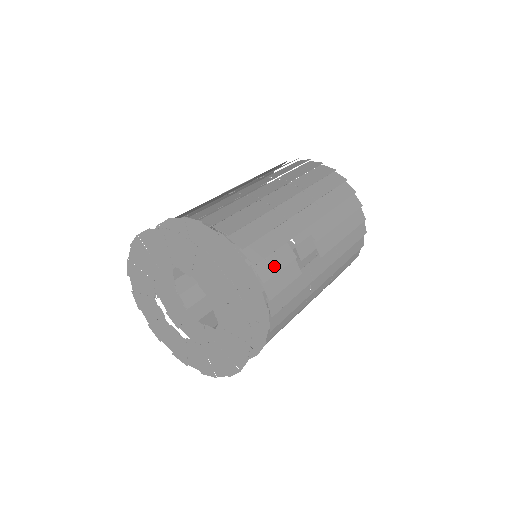
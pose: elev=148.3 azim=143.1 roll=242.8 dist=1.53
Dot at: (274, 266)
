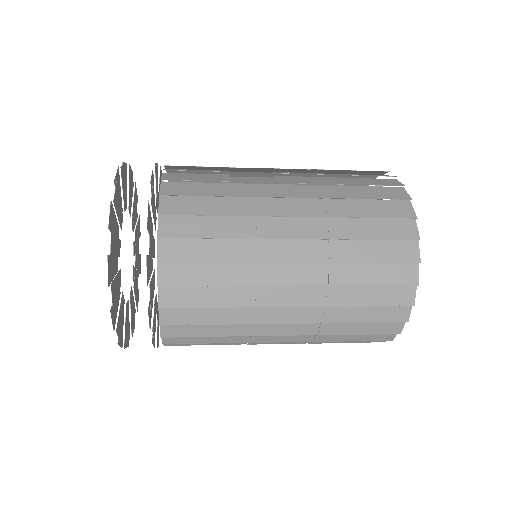
Dot at: (191, 170)
